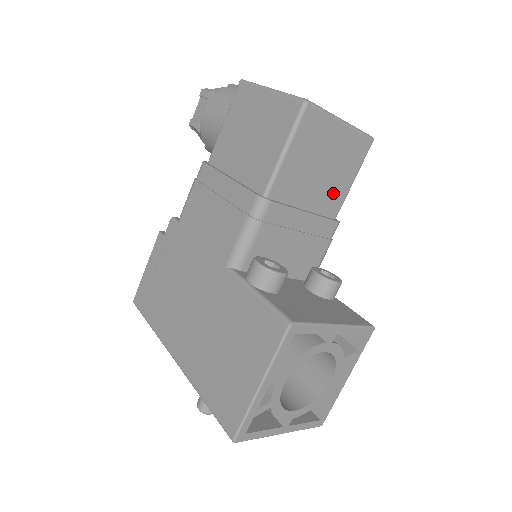
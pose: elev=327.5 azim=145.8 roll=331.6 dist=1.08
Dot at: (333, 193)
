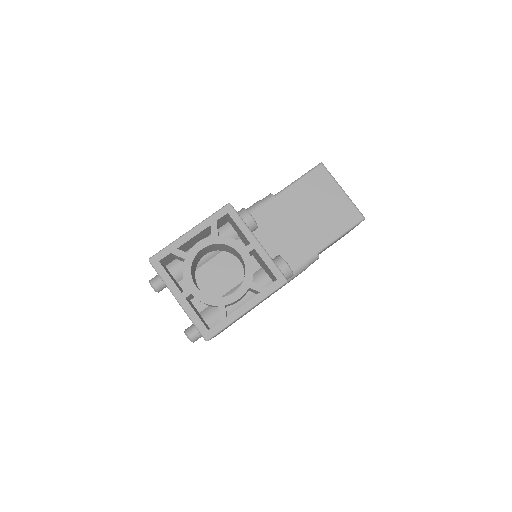
Dot at: (321, 231)
